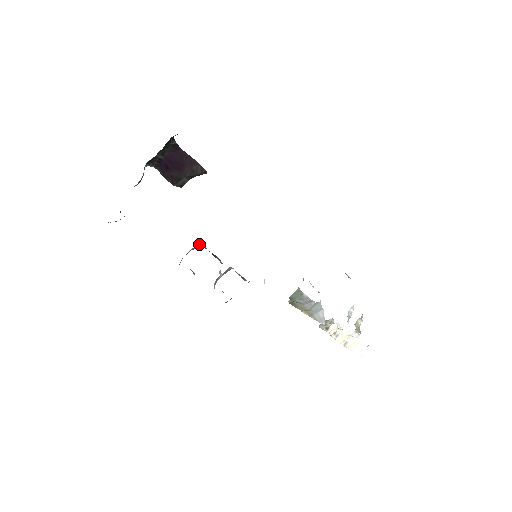
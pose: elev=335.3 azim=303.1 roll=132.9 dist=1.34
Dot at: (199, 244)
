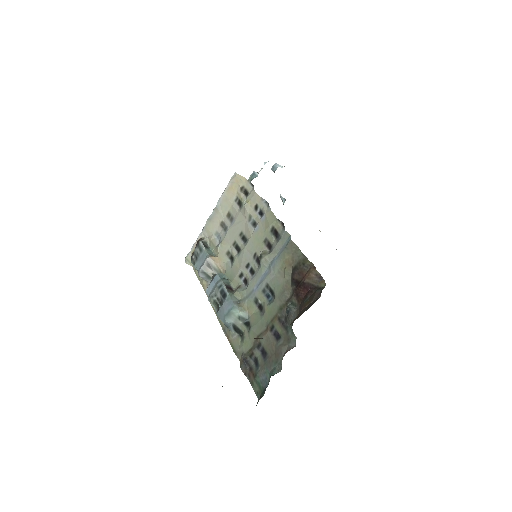
Dot at: (235, 305)
